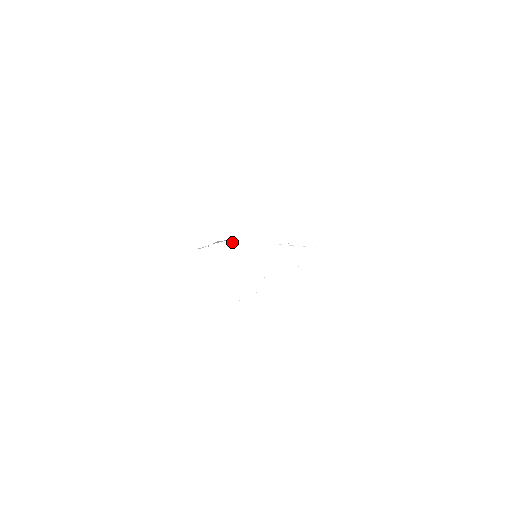
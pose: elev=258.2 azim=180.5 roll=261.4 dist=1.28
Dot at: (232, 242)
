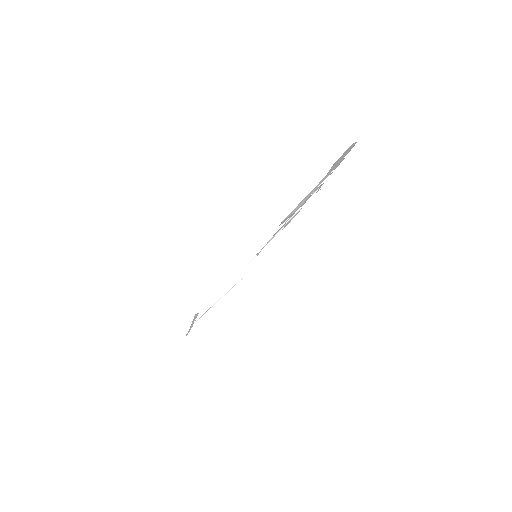
Dot at: (204, 312)
